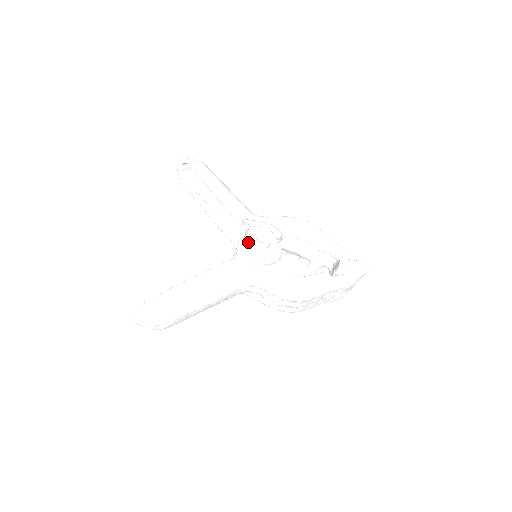
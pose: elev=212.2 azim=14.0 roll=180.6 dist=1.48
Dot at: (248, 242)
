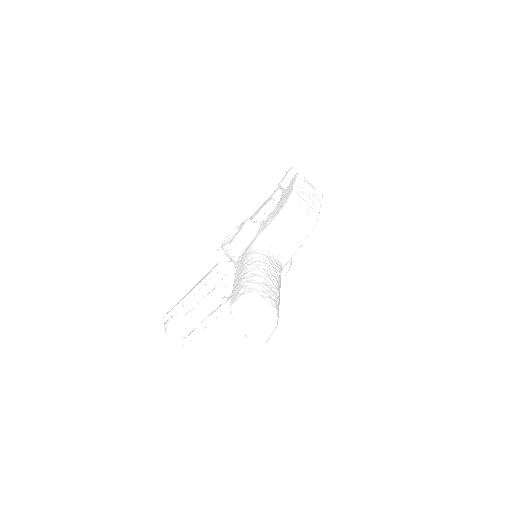
Dot at: (228, 244)
